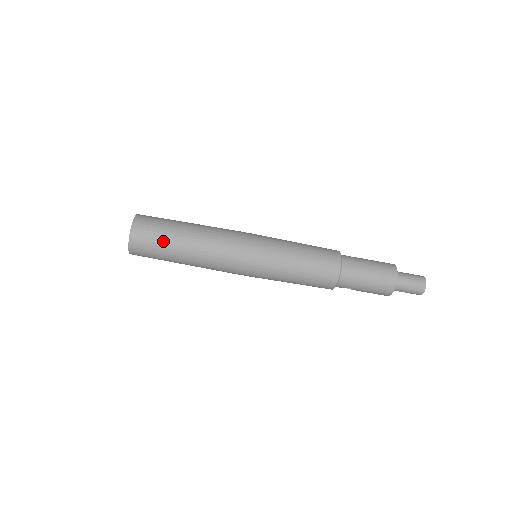
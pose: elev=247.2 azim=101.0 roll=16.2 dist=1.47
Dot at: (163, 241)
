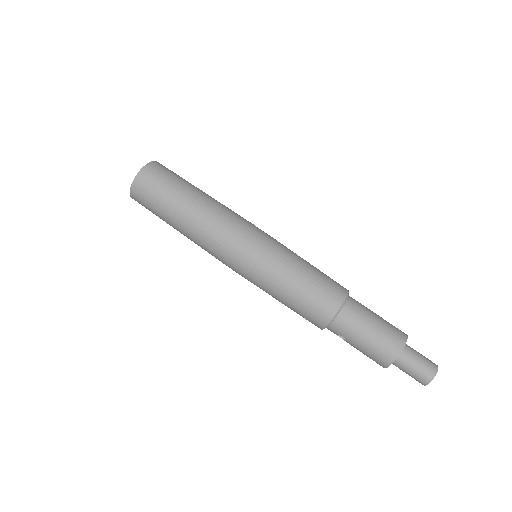
Dot at: (166, 194)
